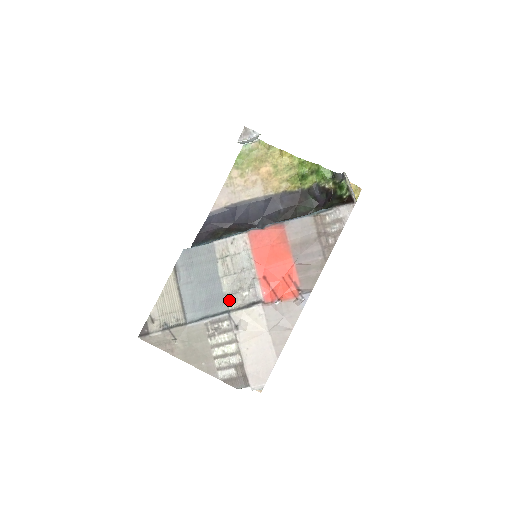
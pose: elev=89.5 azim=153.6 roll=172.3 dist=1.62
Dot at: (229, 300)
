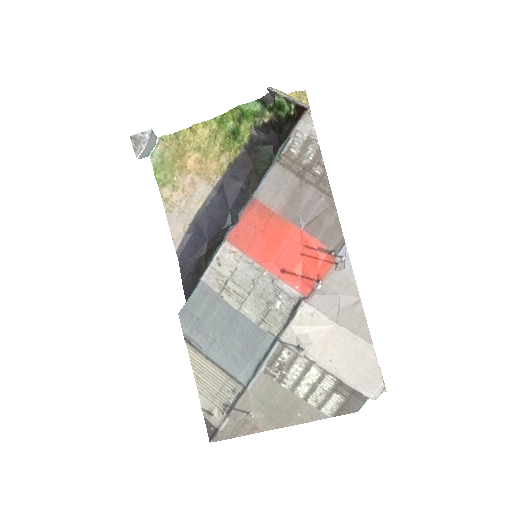
Dot at: (267, 326)
